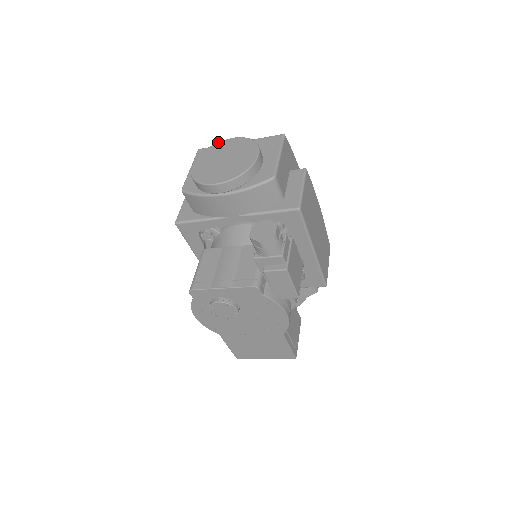
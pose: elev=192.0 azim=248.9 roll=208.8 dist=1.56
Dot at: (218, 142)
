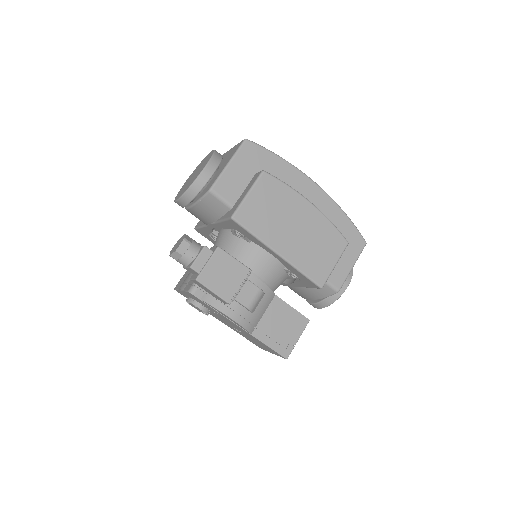
Dot at: (206, 156)
